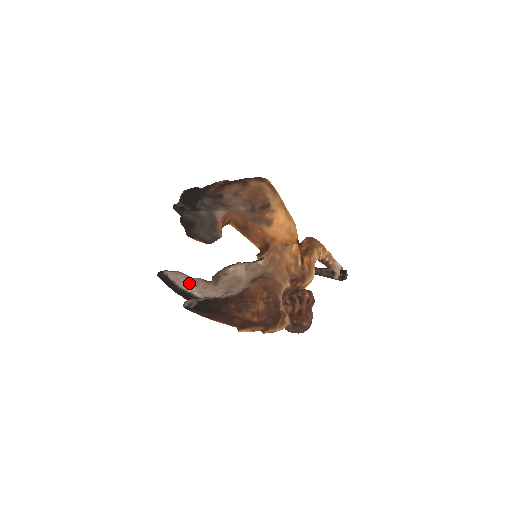
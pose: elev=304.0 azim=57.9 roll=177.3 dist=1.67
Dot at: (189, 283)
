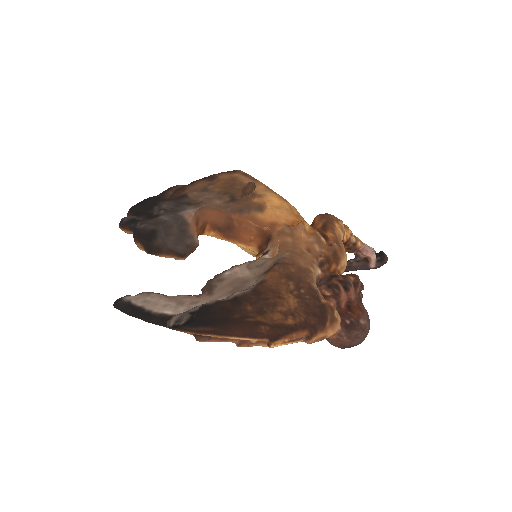
Dot at: (168, 303)
